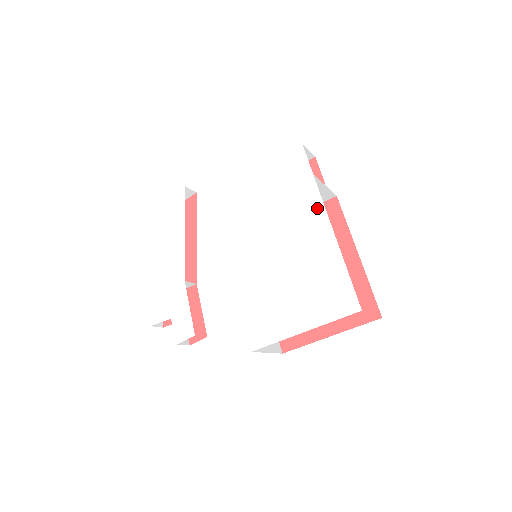
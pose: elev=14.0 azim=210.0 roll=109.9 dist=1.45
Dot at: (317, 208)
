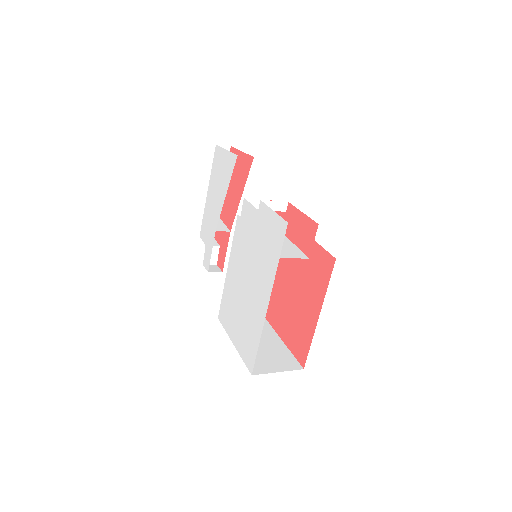
Dot at: (269, 287)
